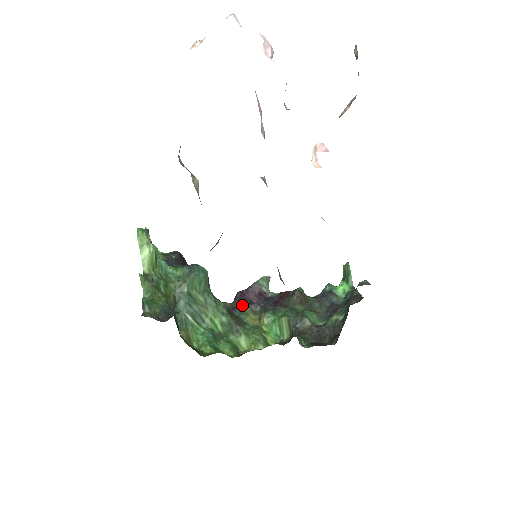
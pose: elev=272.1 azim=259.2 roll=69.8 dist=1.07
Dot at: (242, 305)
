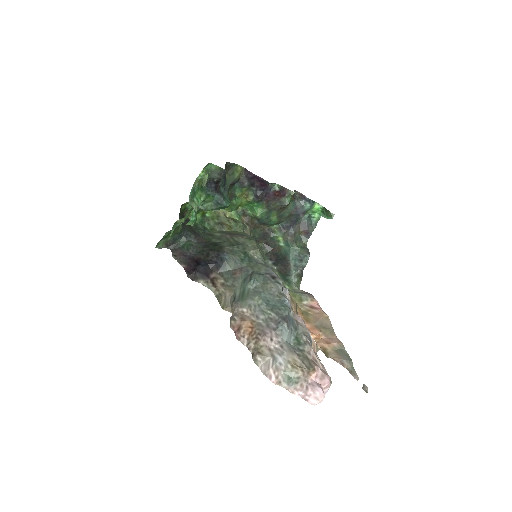
Dot at: (245, 185)
